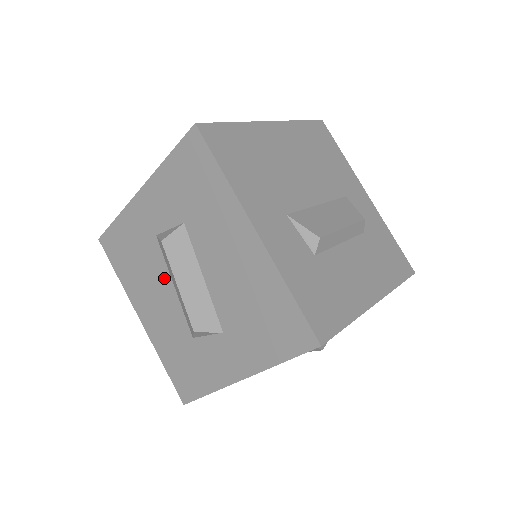
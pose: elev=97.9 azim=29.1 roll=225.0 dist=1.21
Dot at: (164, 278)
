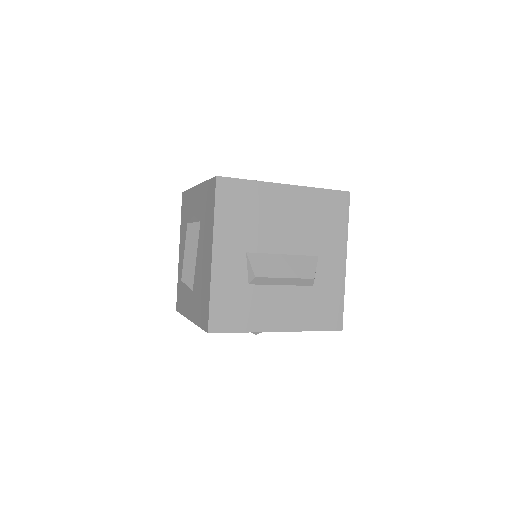
Dot at: occluded
